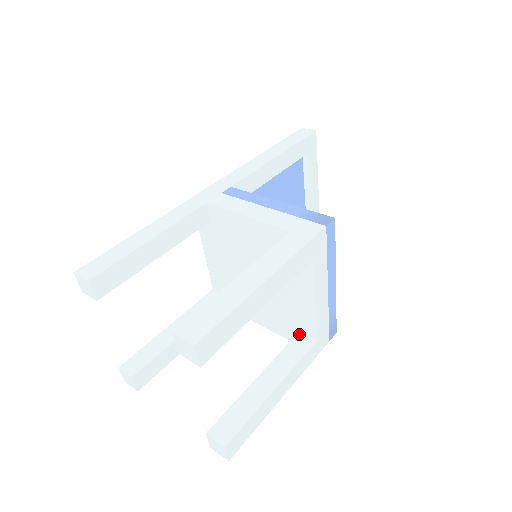
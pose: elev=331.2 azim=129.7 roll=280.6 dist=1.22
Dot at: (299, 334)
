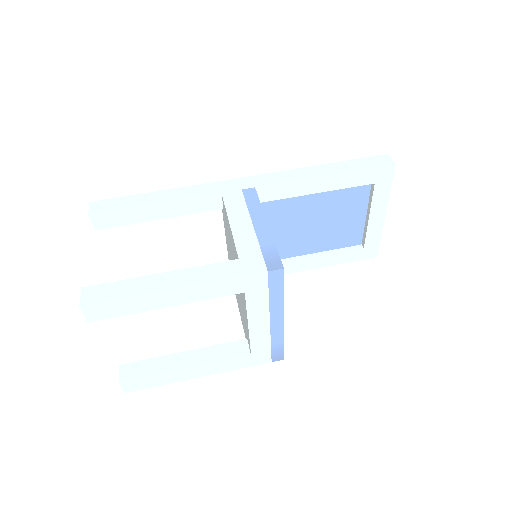
Dot at: (244, 341)
